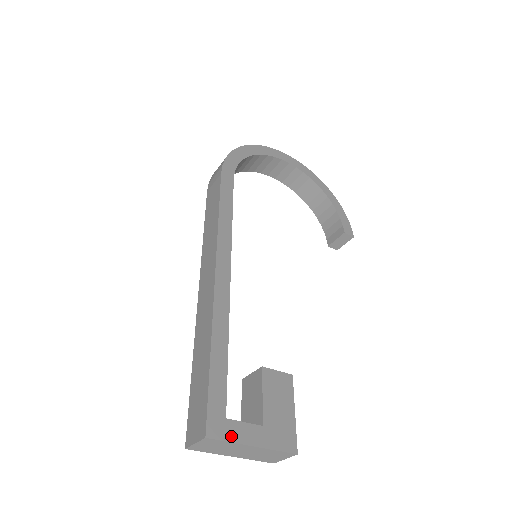
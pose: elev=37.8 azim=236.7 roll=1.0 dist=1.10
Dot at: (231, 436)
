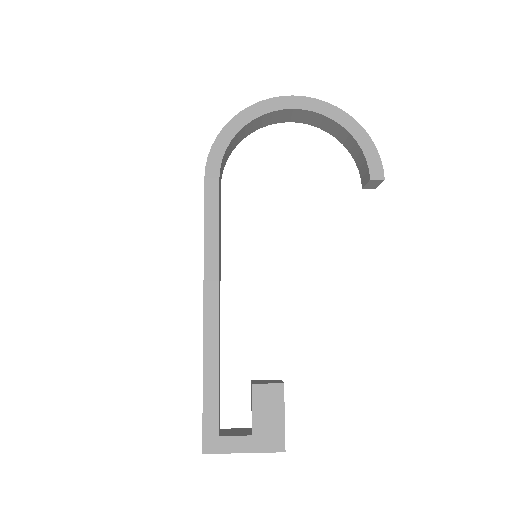
Dot at: (223, 449)
